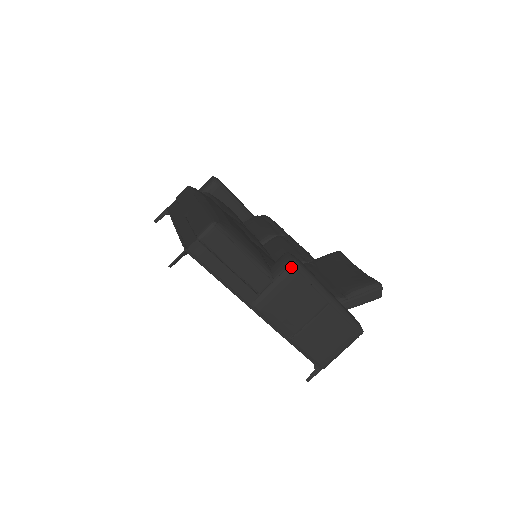
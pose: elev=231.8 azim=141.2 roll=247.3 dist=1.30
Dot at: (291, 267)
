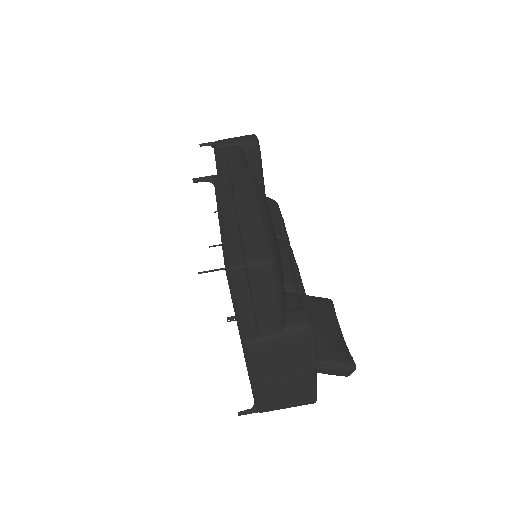
Dot at: (305, 330)
